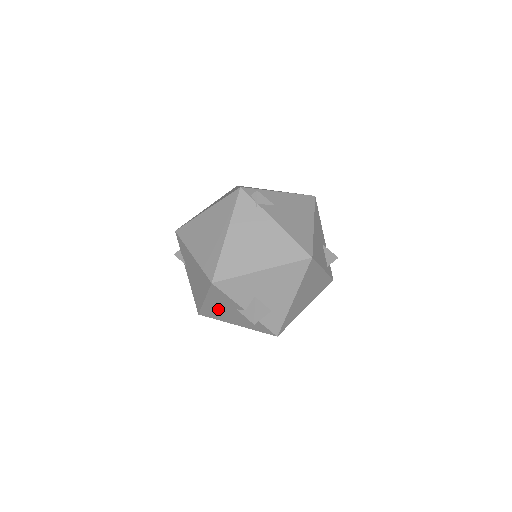
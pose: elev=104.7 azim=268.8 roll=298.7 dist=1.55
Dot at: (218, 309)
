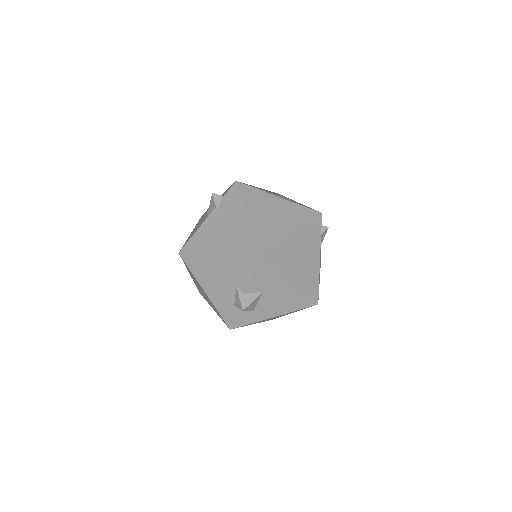
Dot at: (215, 270)
